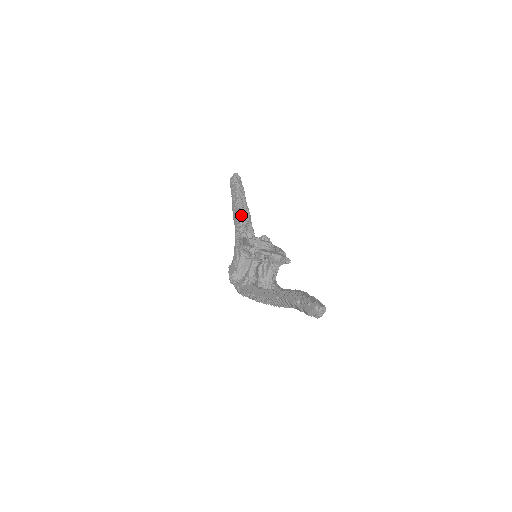
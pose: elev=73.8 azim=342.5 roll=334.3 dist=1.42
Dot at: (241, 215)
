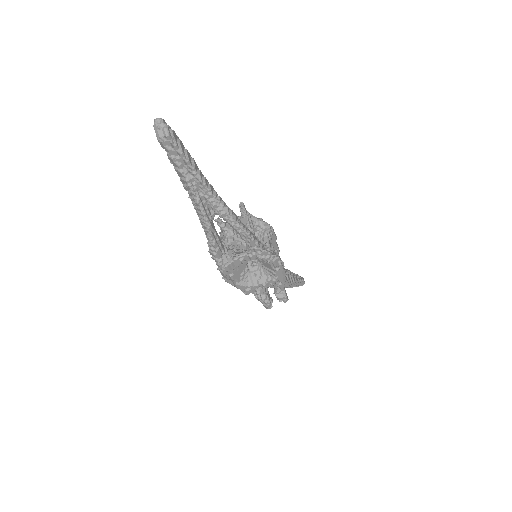
Dot at: occluded
